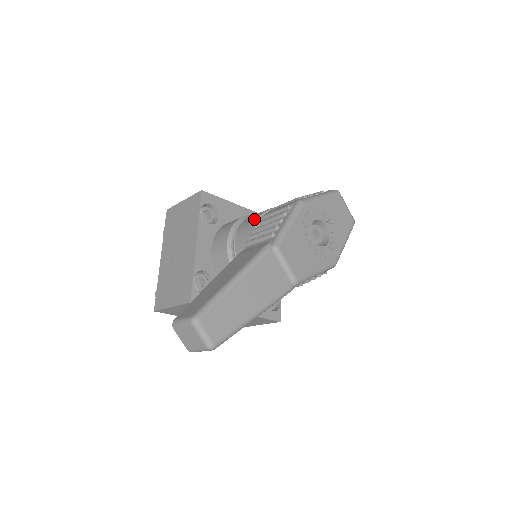
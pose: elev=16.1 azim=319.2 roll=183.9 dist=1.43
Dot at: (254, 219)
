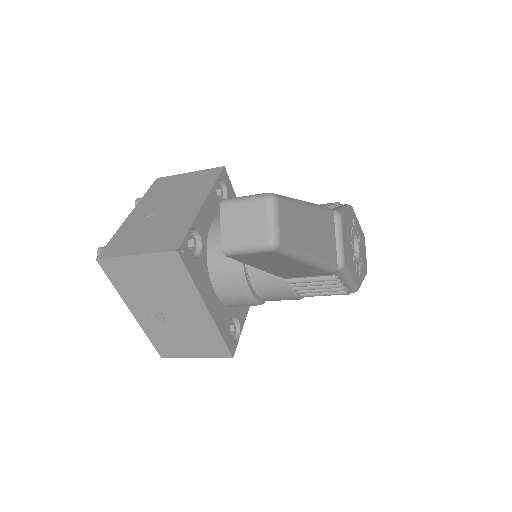
Dot at: occluded
